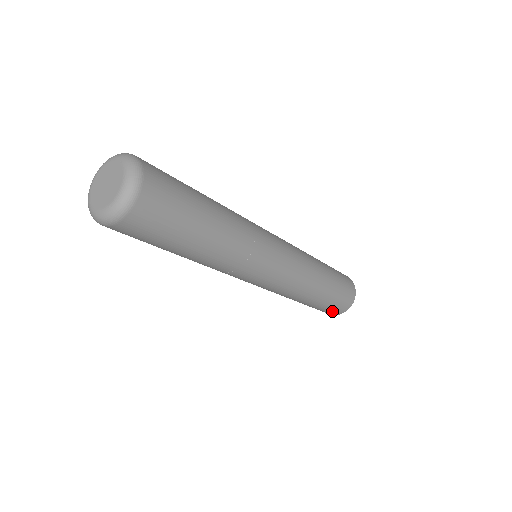
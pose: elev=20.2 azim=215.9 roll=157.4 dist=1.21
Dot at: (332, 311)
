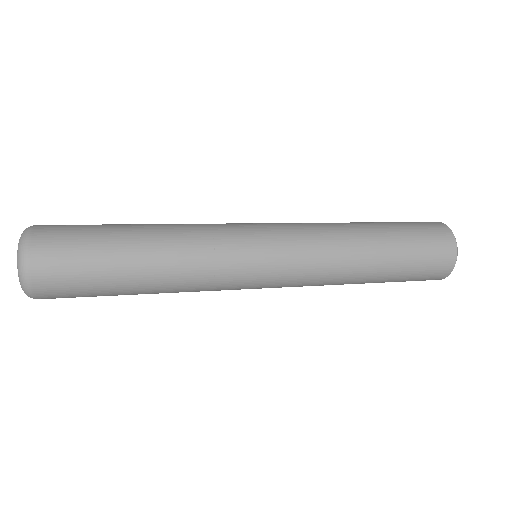
Dot at: (434, 267)
